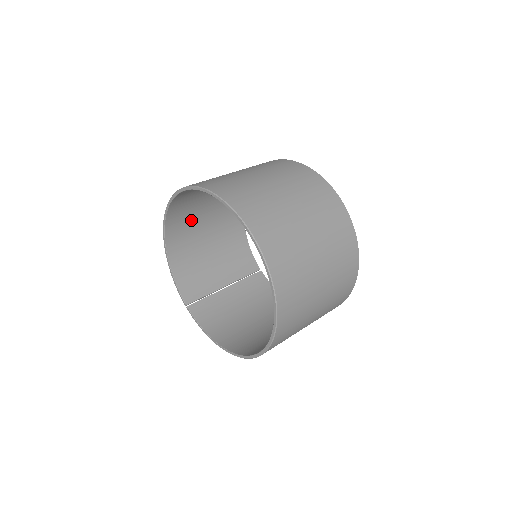
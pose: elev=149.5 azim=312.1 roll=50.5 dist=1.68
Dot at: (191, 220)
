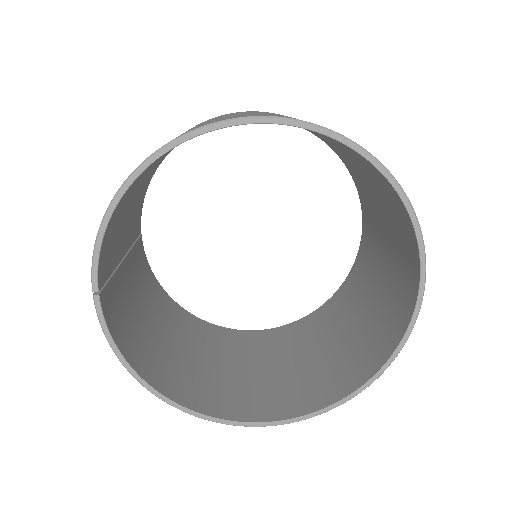
Dot at: occluded
